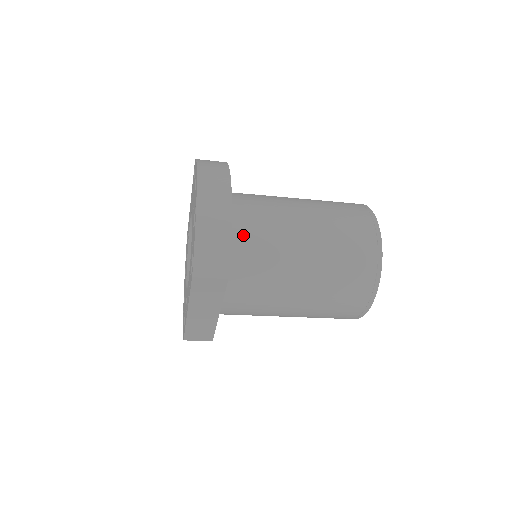
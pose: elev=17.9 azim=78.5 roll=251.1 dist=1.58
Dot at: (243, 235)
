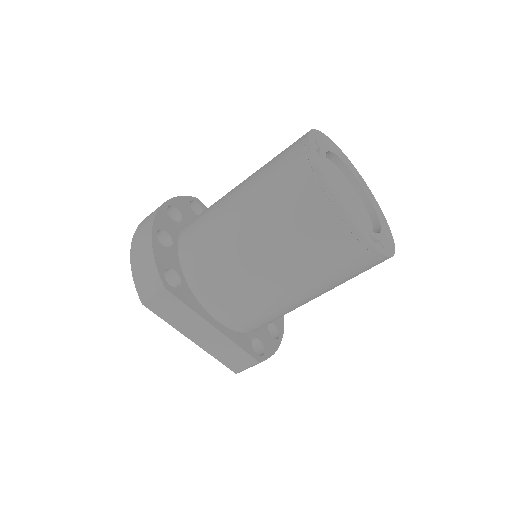
Dot at: (189, 244)
